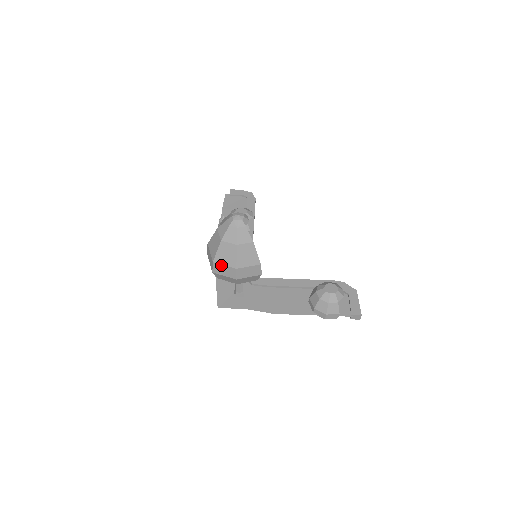
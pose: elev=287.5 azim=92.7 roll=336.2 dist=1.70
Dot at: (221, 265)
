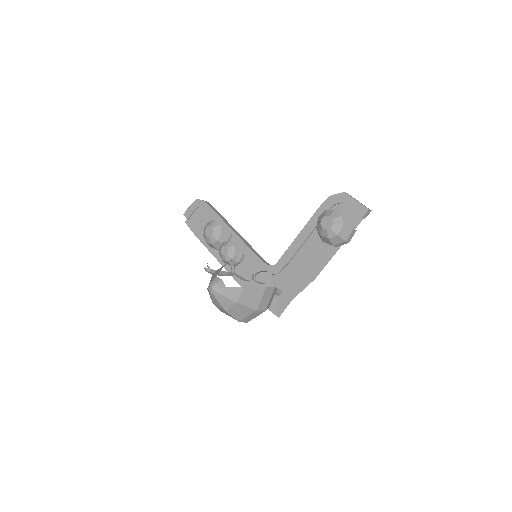
Dot at: (245, 318)
